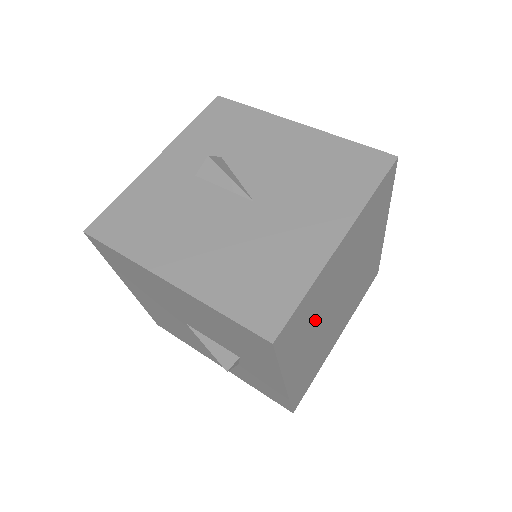
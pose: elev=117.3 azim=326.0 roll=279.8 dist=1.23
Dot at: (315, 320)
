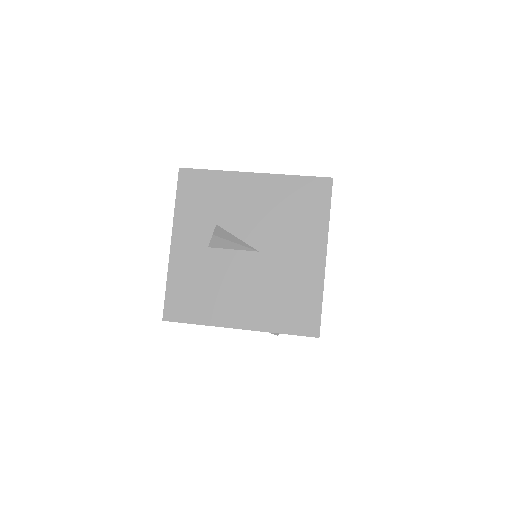
Dot at: occluded
